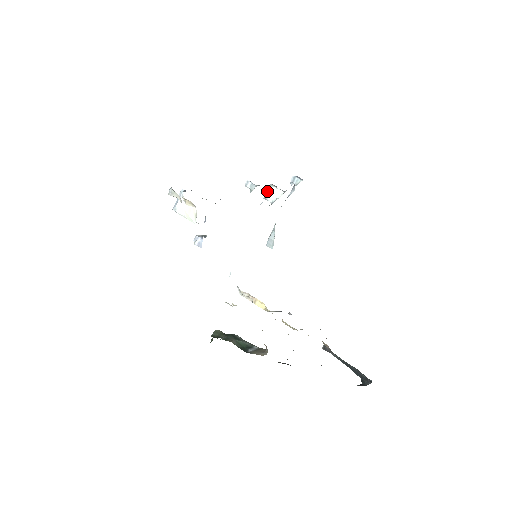
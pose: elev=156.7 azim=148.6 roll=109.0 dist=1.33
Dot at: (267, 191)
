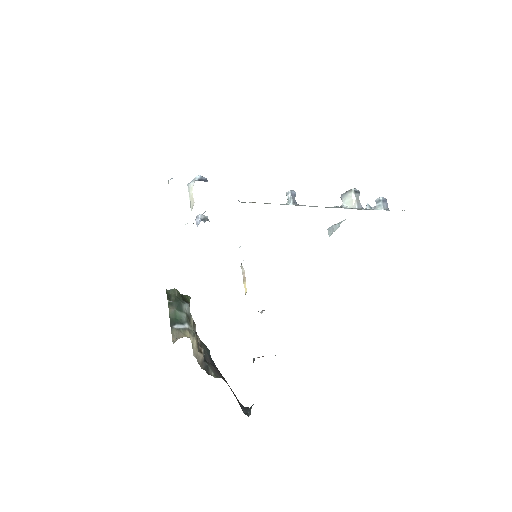
Dot at: (346, 192)
